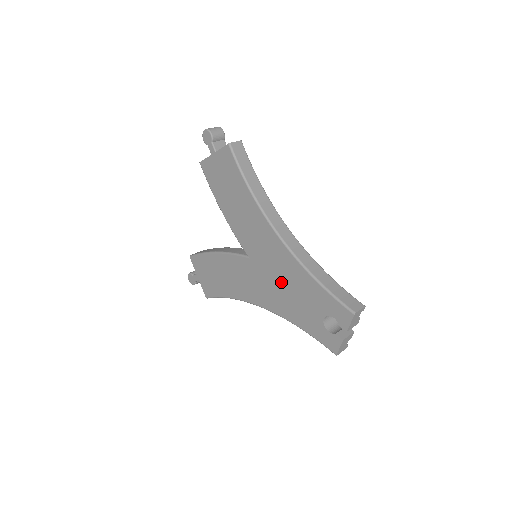
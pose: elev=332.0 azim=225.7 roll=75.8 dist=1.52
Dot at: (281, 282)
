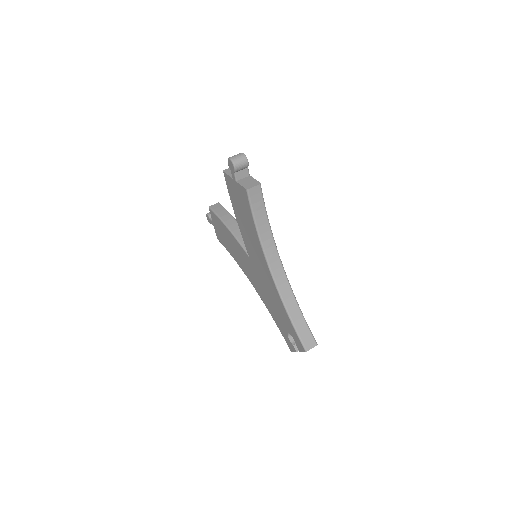
Dot at: (267, 291)
